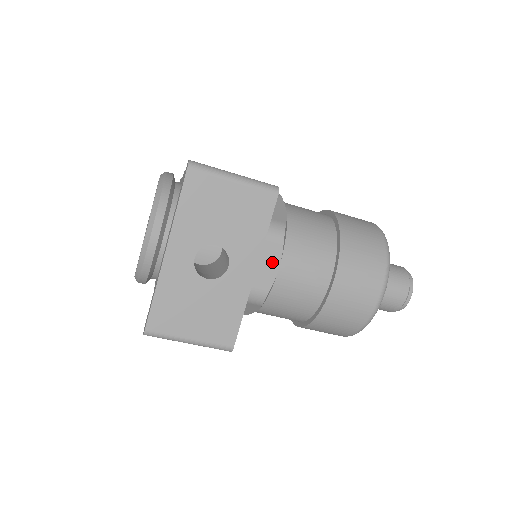
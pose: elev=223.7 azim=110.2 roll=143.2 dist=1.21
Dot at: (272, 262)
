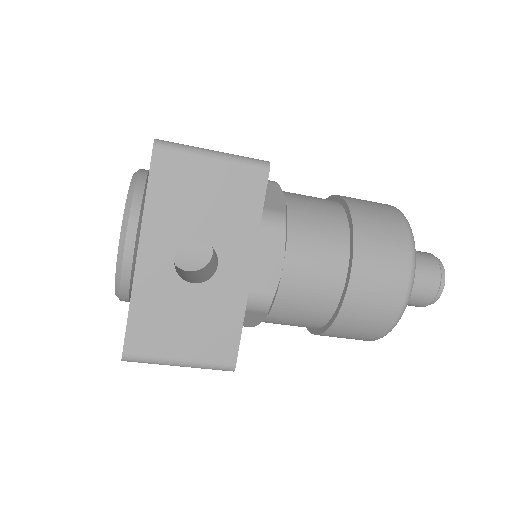
Dot at: (274, 259)
